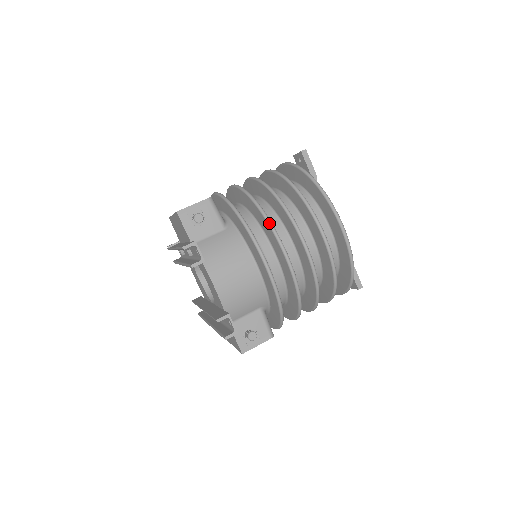
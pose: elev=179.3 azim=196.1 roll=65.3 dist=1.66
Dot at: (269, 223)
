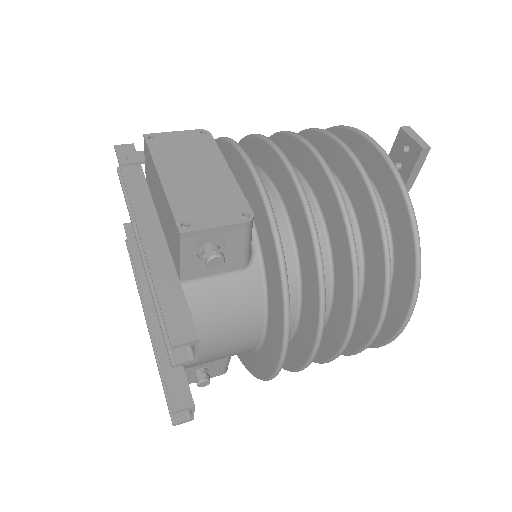
Dot at: (322, 313)
